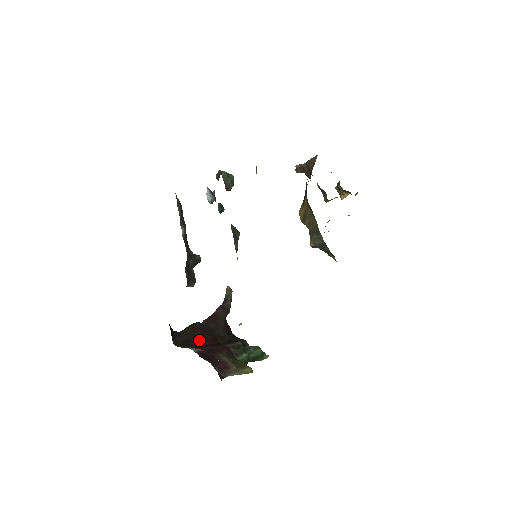
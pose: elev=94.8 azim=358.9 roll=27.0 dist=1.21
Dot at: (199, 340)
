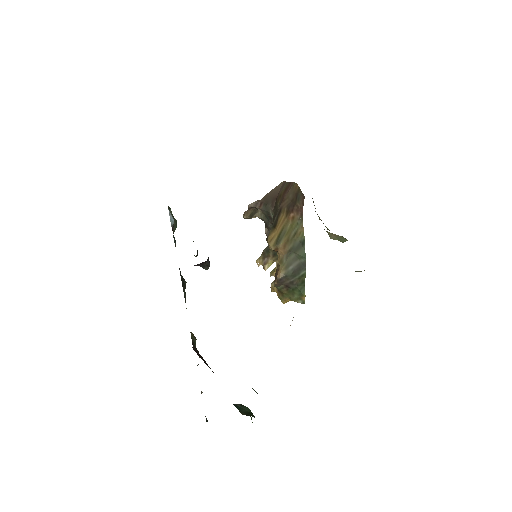
Dot at: occluded
